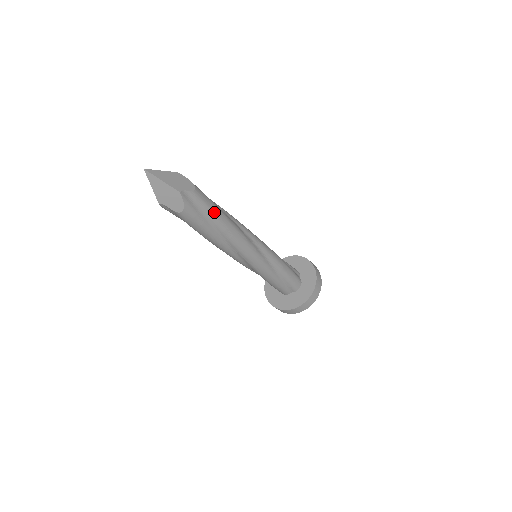
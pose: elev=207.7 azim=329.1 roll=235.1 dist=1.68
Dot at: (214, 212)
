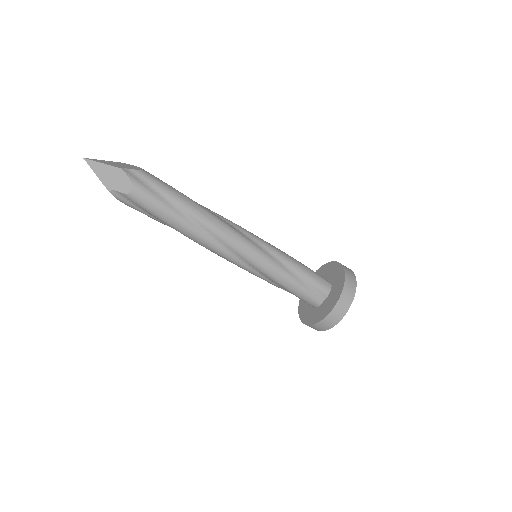
Dot at: (172, 191)
